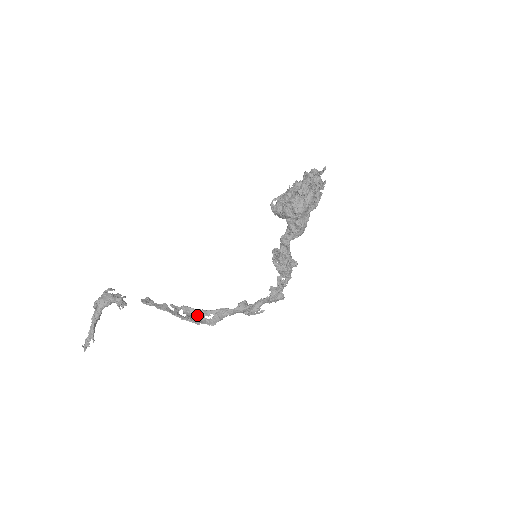
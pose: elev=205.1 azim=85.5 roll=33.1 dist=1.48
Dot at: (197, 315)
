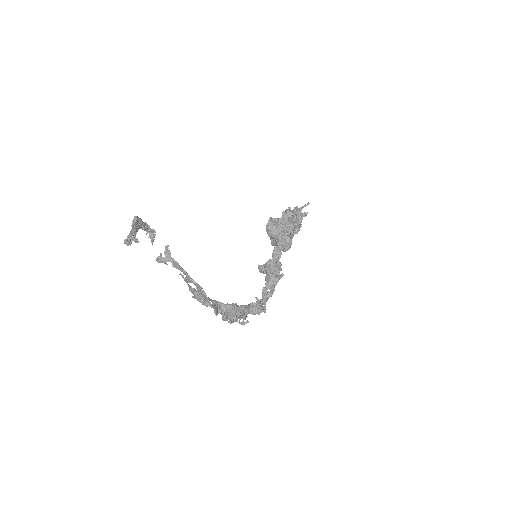
Dot at: (200, 296)
